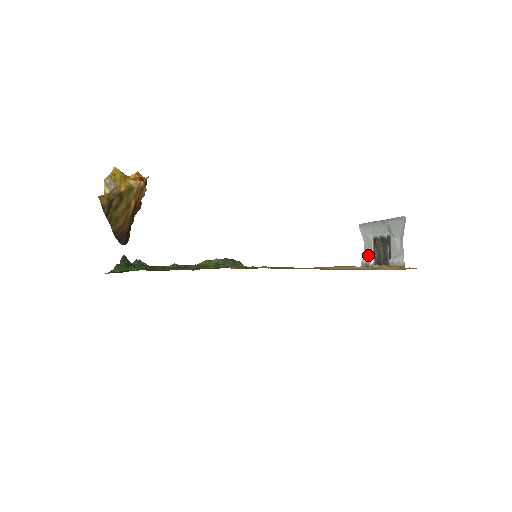
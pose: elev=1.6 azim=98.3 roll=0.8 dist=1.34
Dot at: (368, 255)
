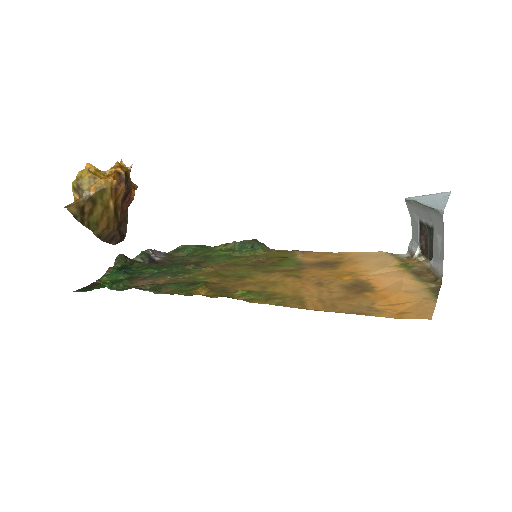
Dot at: (415, 241)
